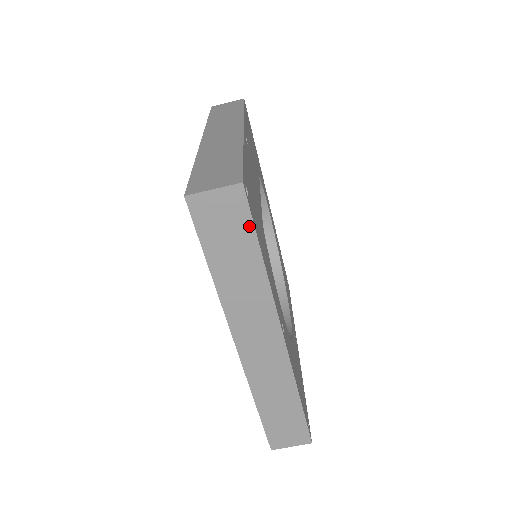
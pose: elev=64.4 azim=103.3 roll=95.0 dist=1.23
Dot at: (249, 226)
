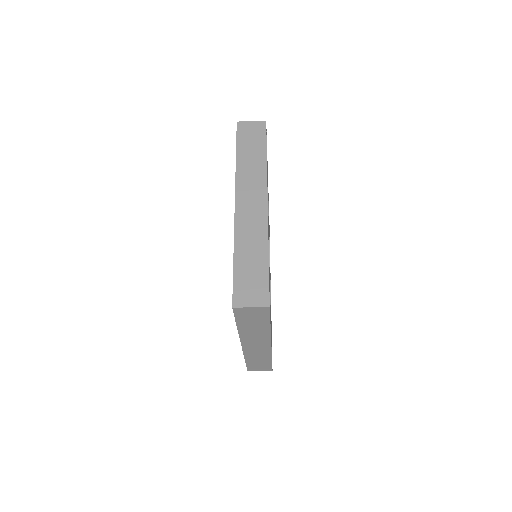
Dot at: (267, 318)
